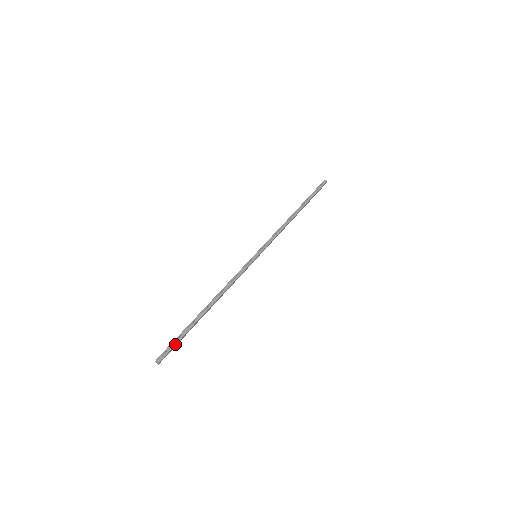
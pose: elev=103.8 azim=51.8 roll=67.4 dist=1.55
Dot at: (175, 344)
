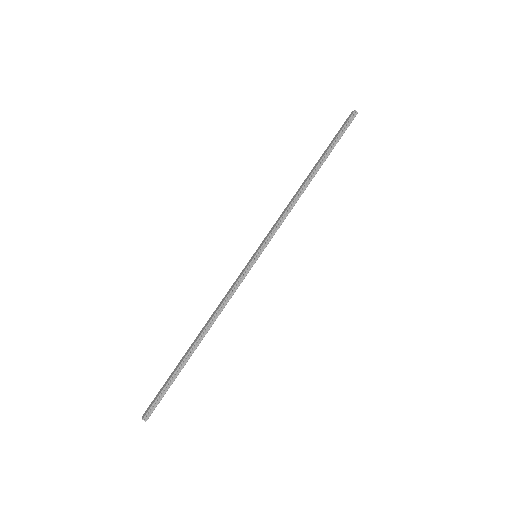
Dot at: (163, 396)
